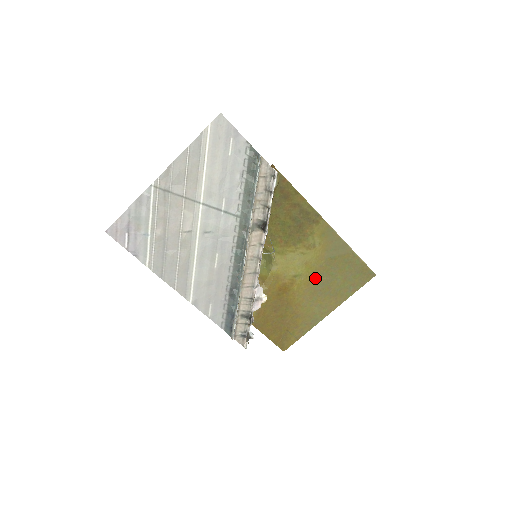
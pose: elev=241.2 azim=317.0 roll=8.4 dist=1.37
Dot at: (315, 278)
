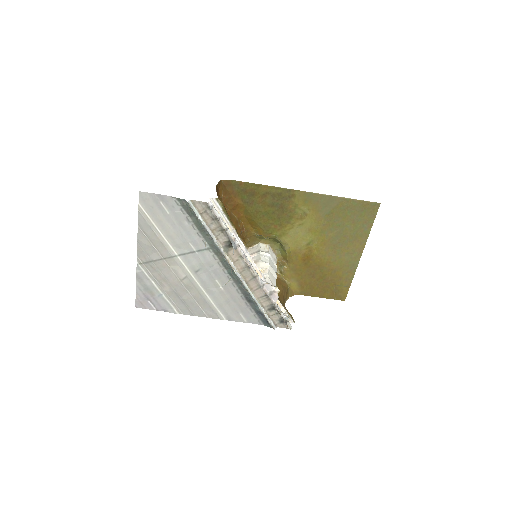
Dot at: (326, 236)
